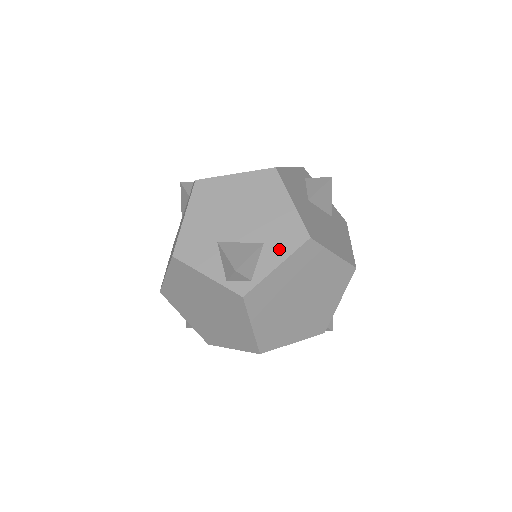
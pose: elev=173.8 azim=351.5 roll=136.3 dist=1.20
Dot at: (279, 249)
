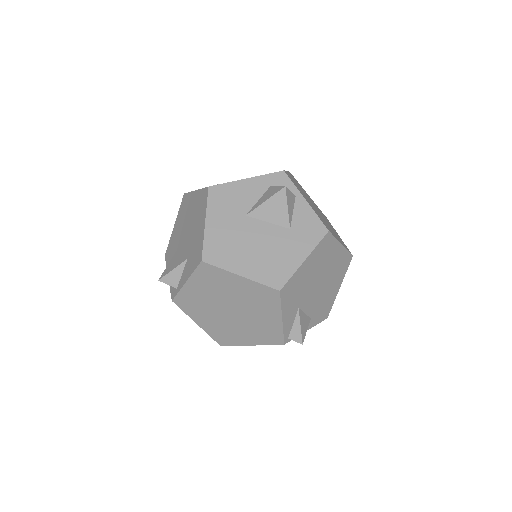
Dot at: (190, 266)
